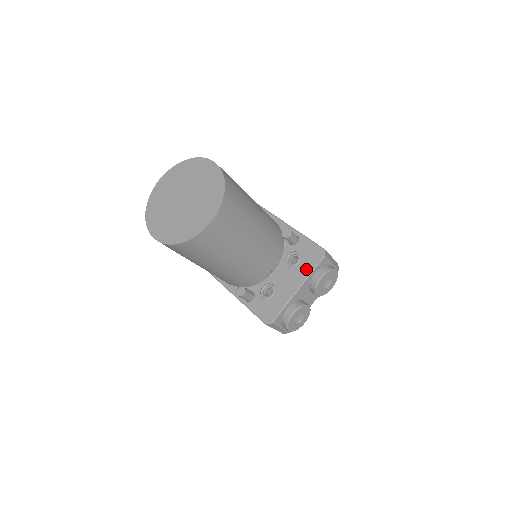
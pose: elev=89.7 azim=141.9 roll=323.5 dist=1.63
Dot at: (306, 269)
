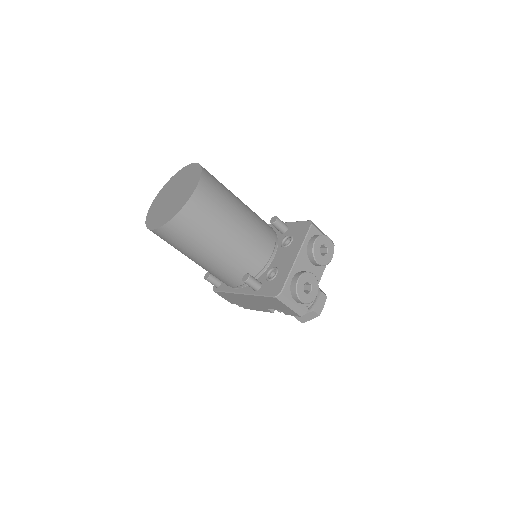
Dot at: (299, 241)
